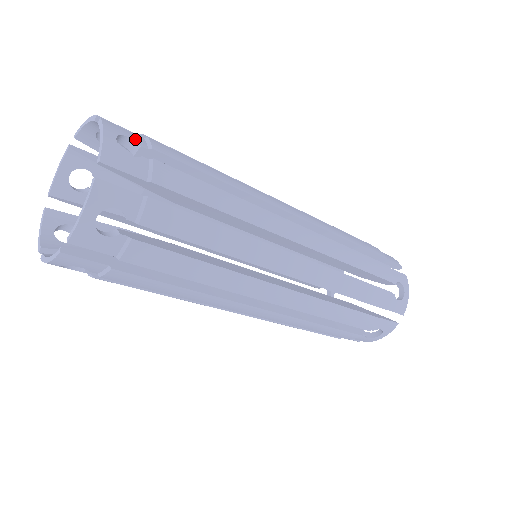
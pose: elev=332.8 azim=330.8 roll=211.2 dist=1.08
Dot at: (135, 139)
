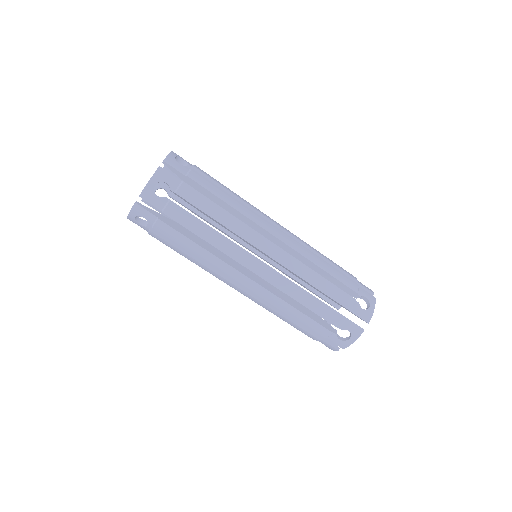
Dot at: (186, 161)
